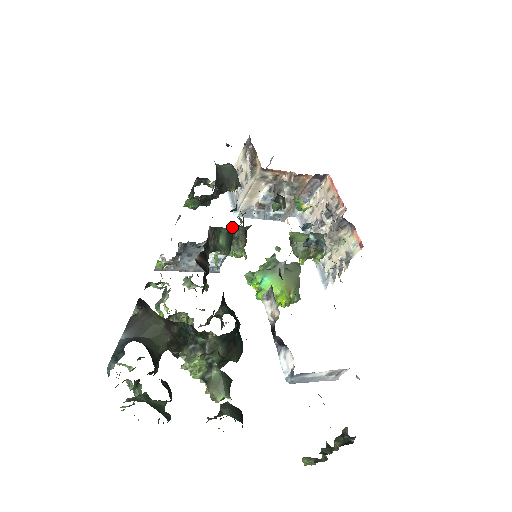
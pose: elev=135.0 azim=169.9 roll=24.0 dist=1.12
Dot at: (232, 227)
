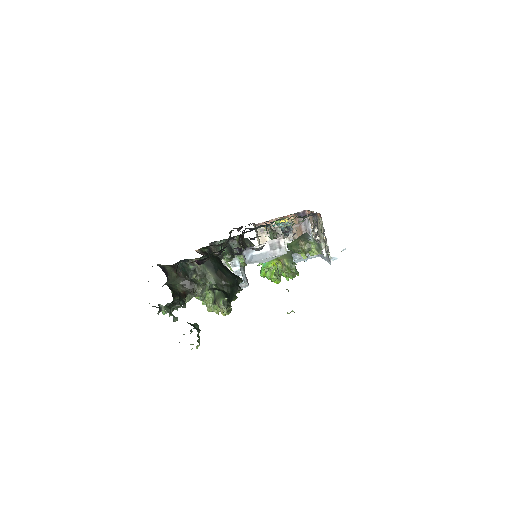
Dot at: (224, 240)
